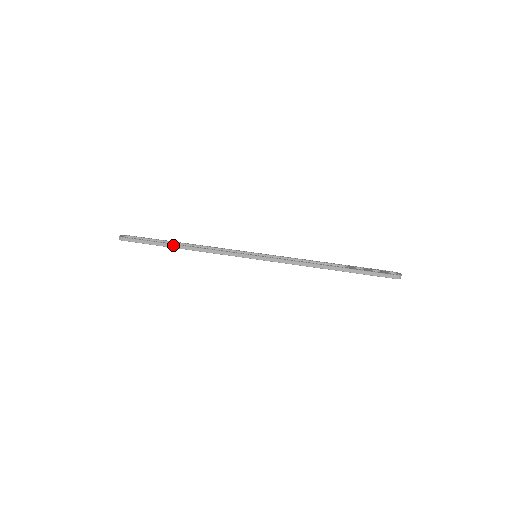
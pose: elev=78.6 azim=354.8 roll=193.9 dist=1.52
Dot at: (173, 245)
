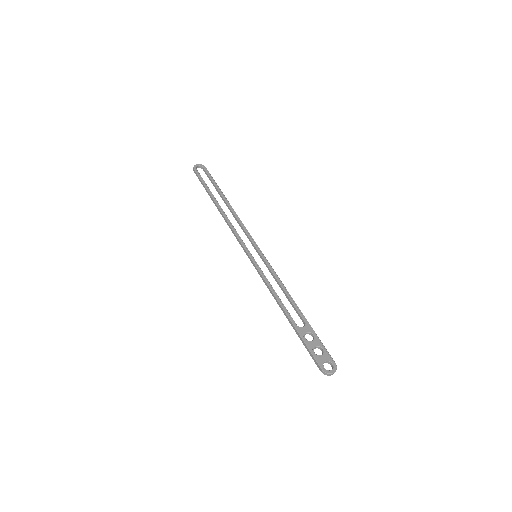
Dot at: (214, 201)
